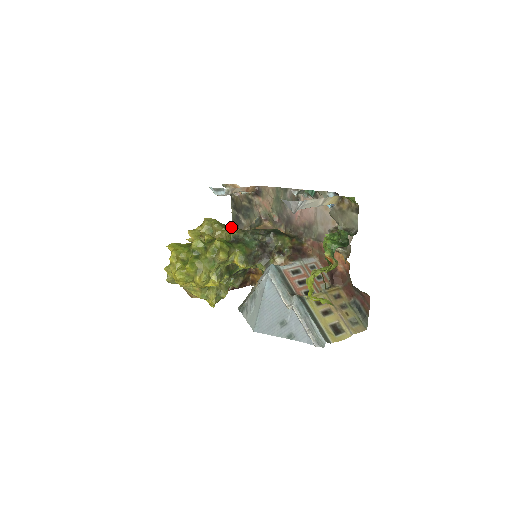
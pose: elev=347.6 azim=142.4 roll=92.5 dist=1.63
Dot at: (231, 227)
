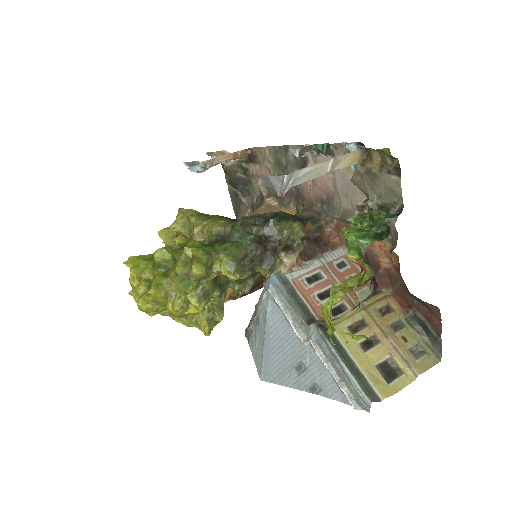
Dot at: (215, 218)
